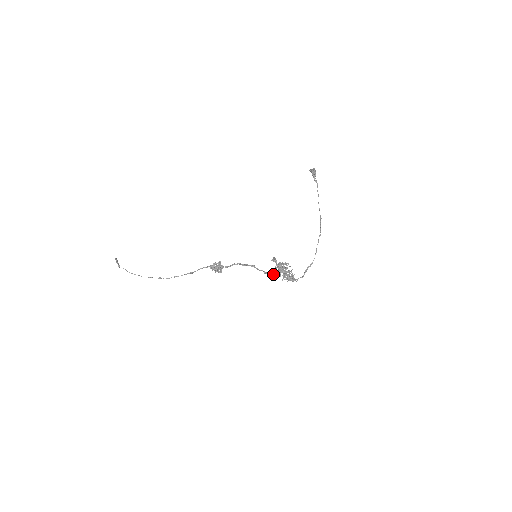
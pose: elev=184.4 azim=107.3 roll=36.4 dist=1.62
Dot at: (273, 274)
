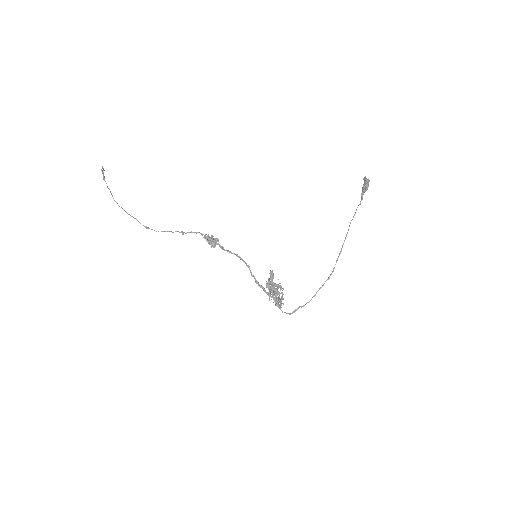
Dot at: (263, 289)
